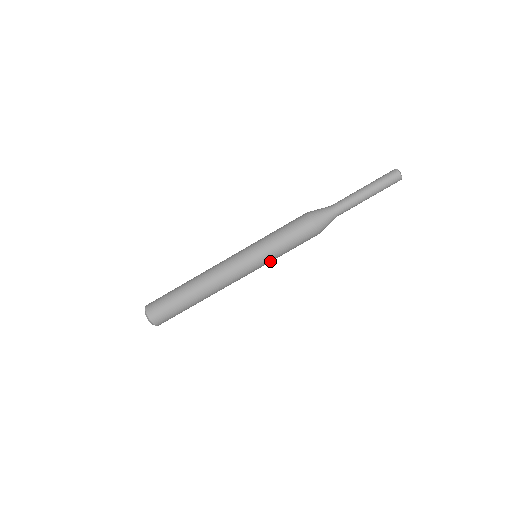
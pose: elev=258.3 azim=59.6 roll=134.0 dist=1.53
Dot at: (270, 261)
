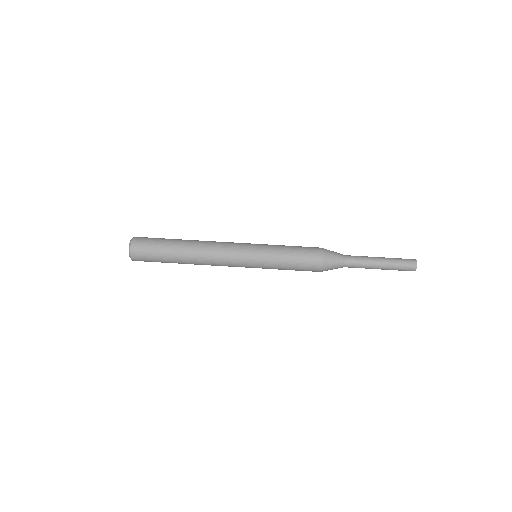
Dot at: (265, 267)
